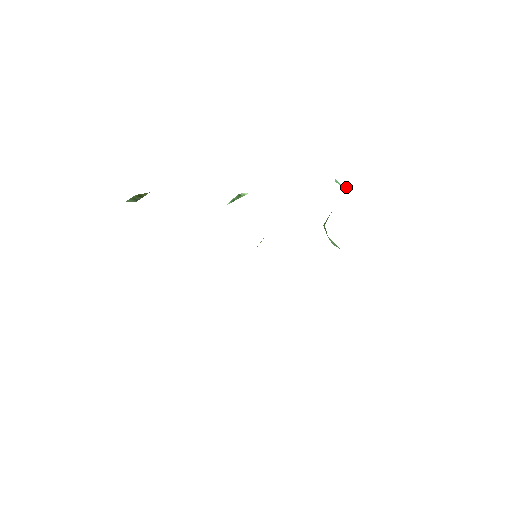
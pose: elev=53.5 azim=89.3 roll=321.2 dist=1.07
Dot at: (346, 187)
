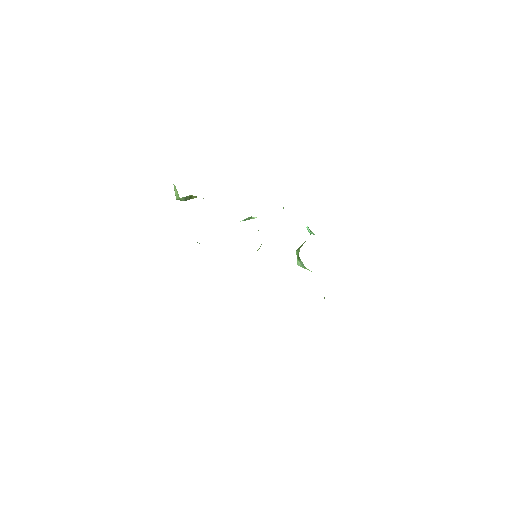
Dot at: (312, 233)
